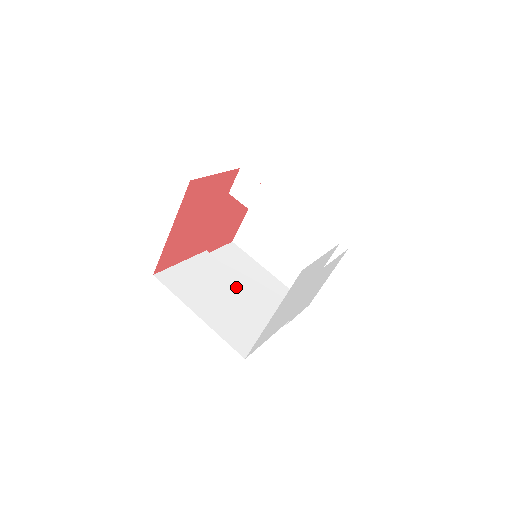
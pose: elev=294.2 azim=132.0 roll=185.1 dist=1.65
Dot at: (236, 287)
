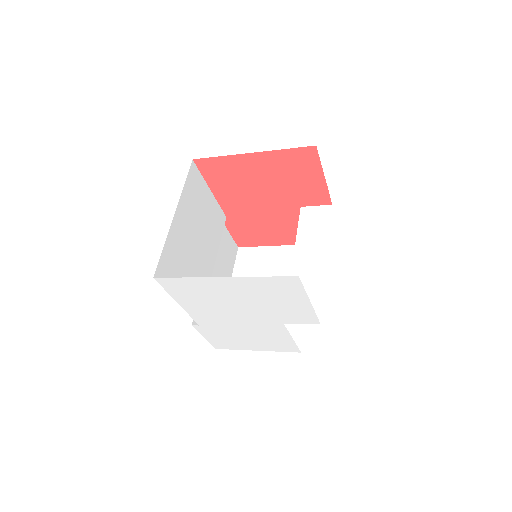
Dot at: (209, 255)
